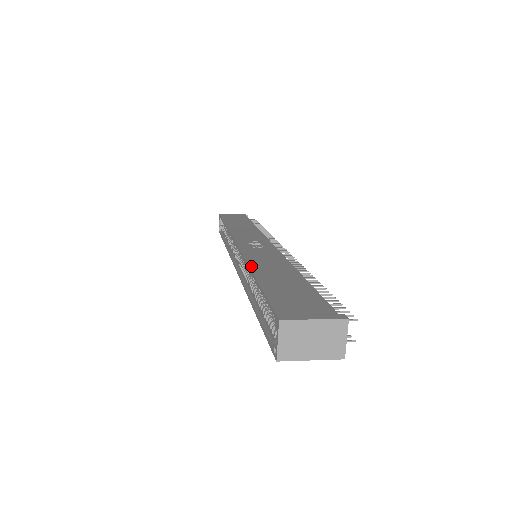
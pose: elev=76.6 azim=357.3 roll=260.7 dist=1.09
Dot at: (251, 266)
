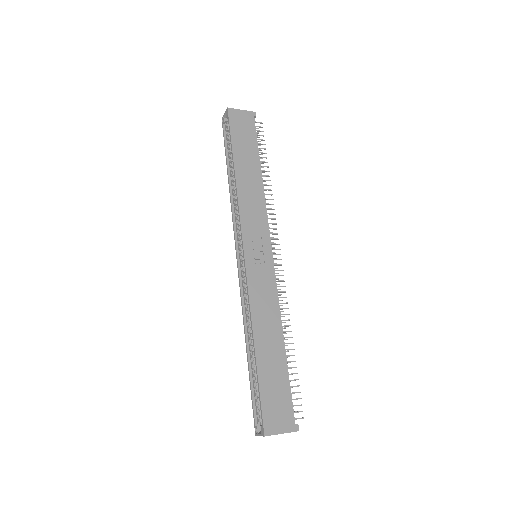
Dot at: (254, 326)
